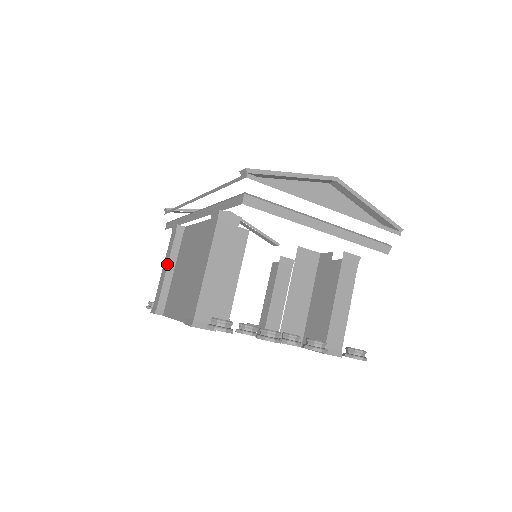
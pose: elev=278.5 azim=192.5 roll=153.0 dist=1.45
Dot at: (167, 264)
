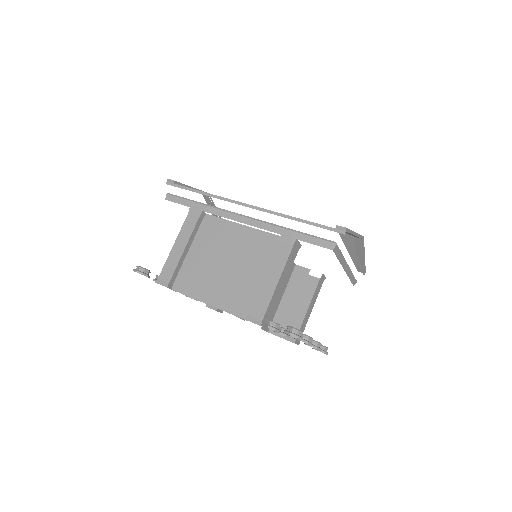
Dot at: (186, 244)
